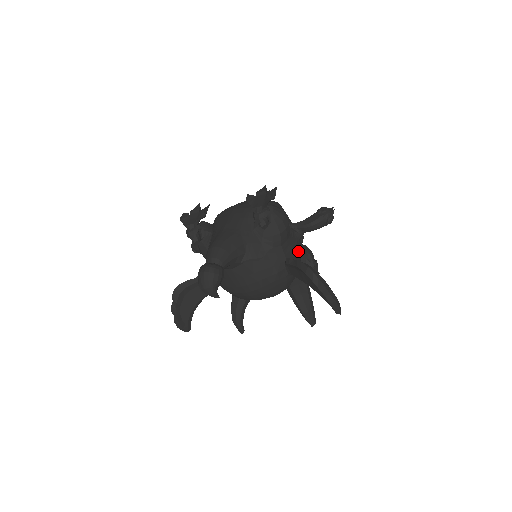
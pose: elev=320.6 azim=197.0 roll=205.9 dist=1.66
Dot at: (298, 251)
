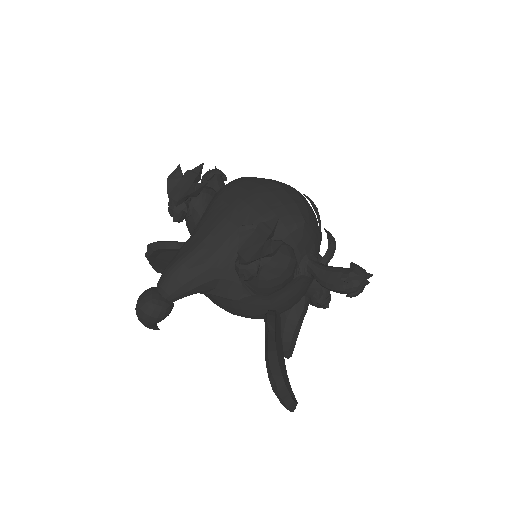
Dot at: (299, 294)
